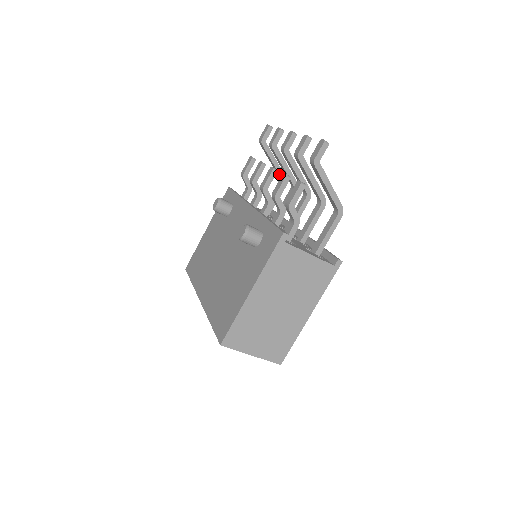
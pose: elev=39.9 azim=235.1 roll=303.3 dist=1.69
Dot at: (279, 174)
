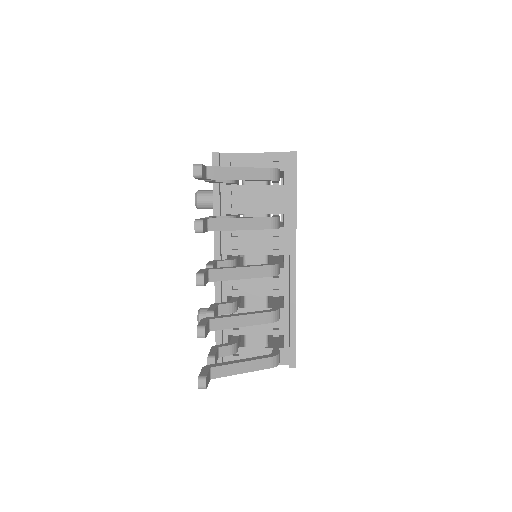
Dot at: (259, 180)
